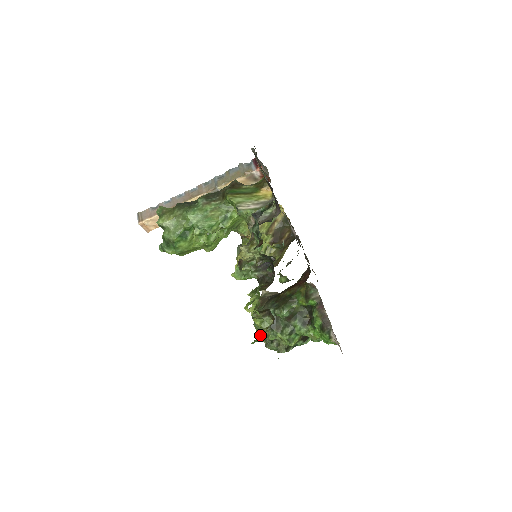
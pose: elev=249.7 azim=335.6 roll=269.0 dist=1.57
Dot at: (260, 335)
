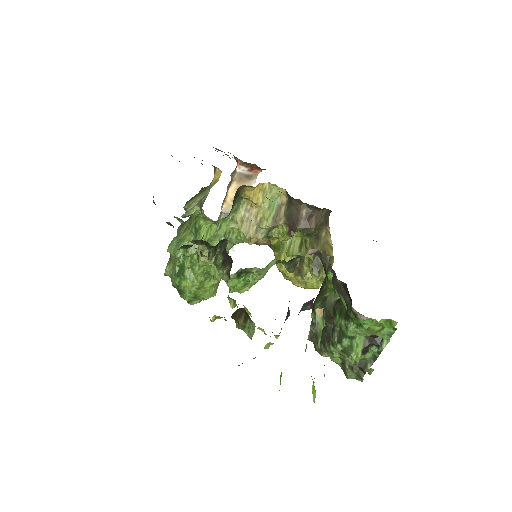
Dot at: occluded
